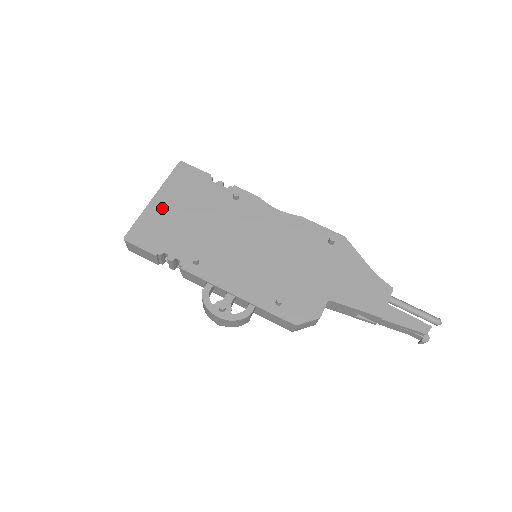
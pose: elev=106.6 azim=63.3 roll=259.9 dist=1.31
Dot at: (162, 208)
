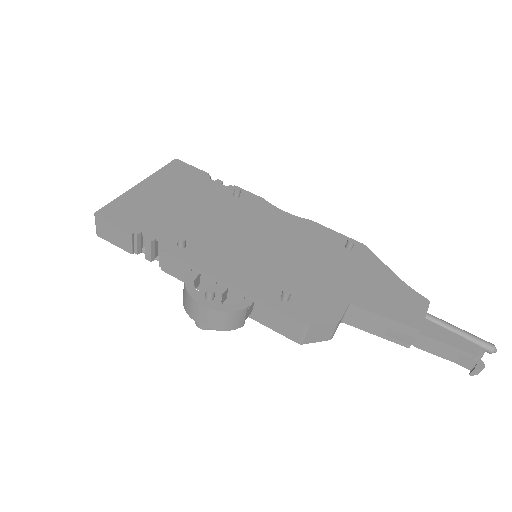
Dot at: (148, 193)
